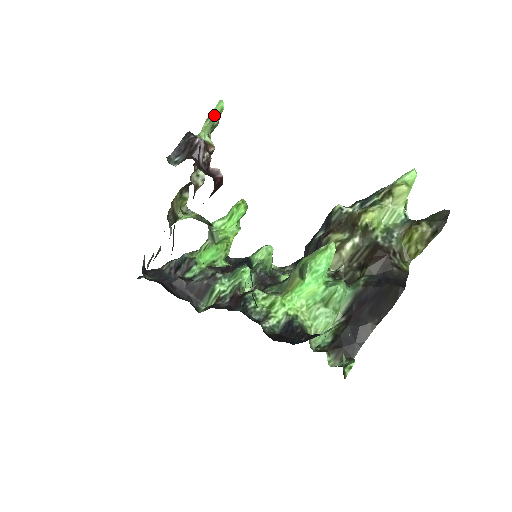
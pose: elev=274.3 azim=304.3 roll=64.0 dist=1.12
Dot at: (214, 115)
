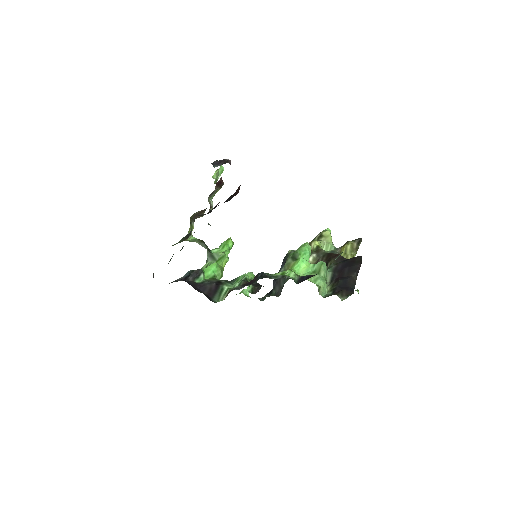
Dot at: (219, 171)
